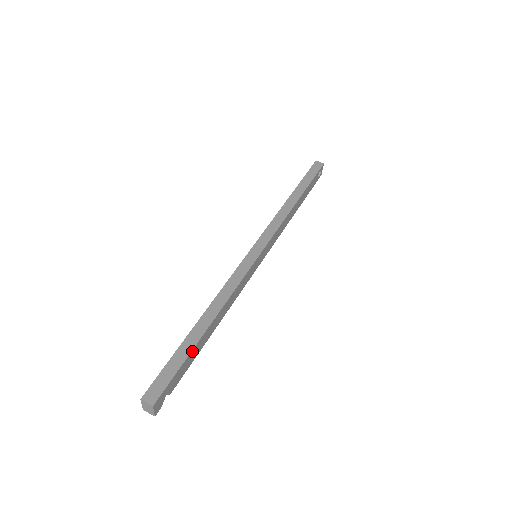
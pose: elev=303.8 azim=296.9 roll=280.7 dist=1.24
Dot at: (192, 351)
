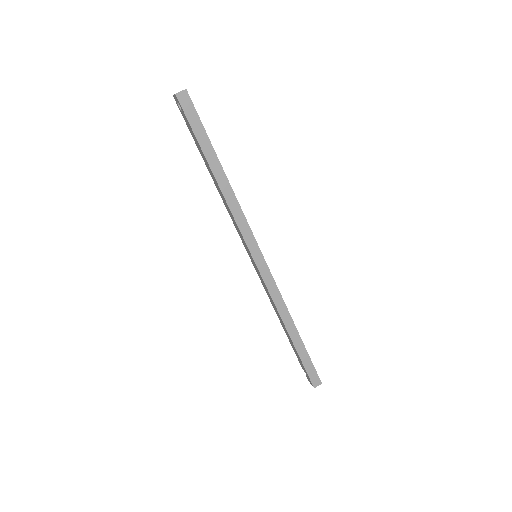
Dot at: (305, 349)
